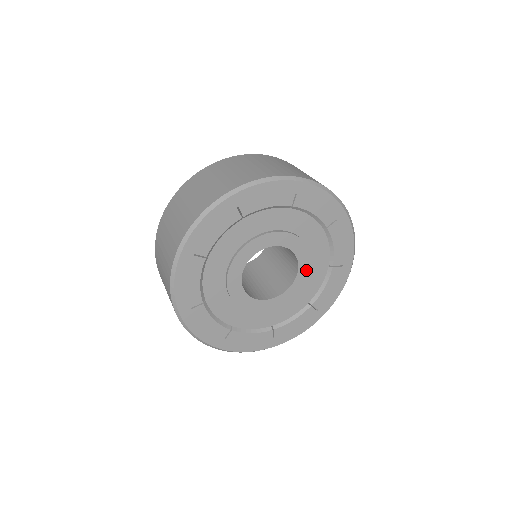
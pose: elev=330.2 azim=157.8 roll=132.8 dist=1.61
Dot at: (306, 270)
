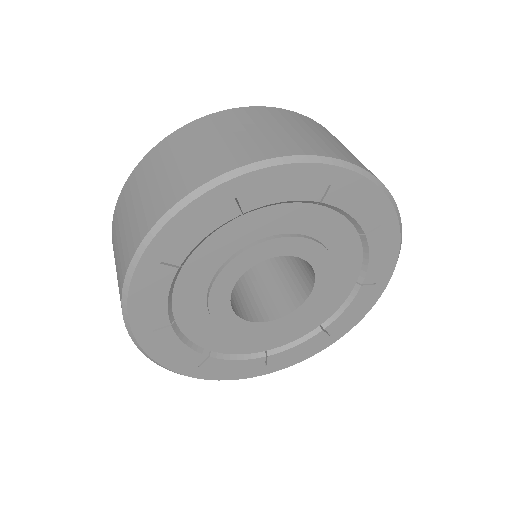
Dot at: (324, 288)
